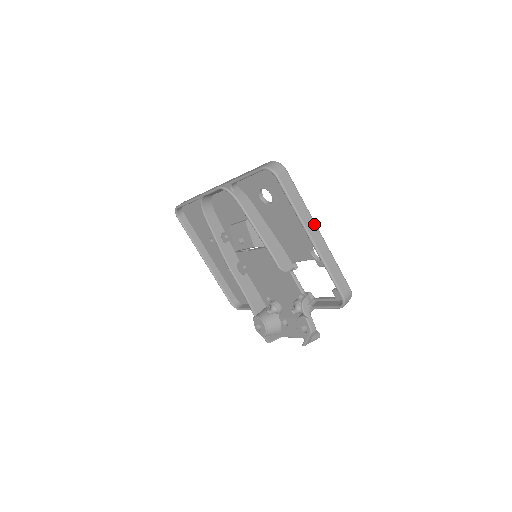
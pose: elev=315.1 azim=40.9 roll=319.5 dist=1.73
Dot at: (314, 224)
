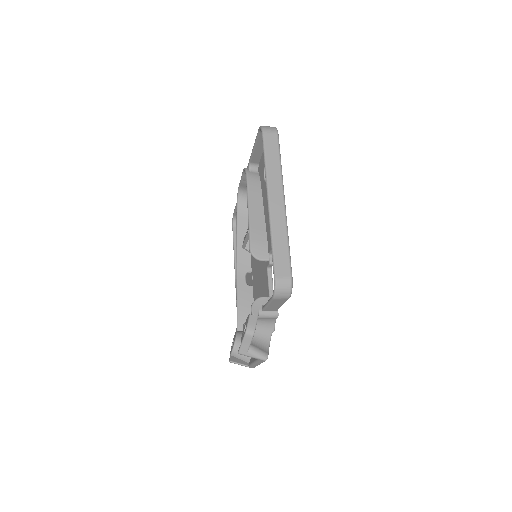
Dot at: (281, 190)
